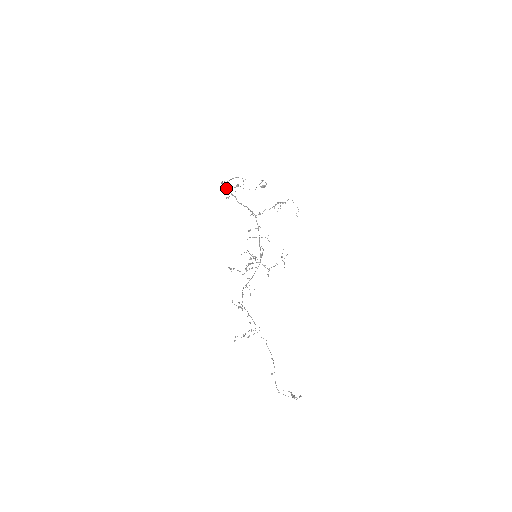
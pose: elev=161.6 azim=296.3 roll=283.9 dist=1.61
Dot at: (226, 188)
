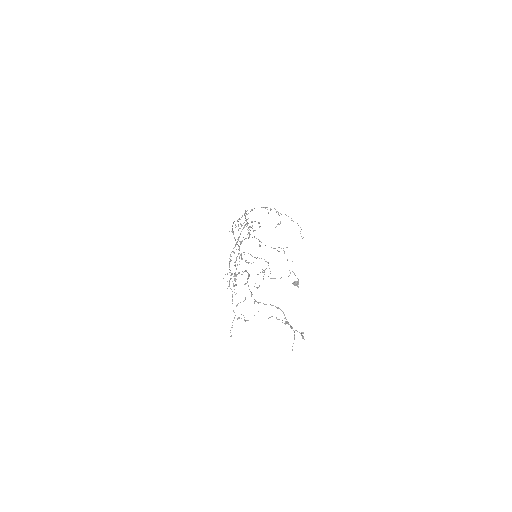
Dot at: (232, 226)
